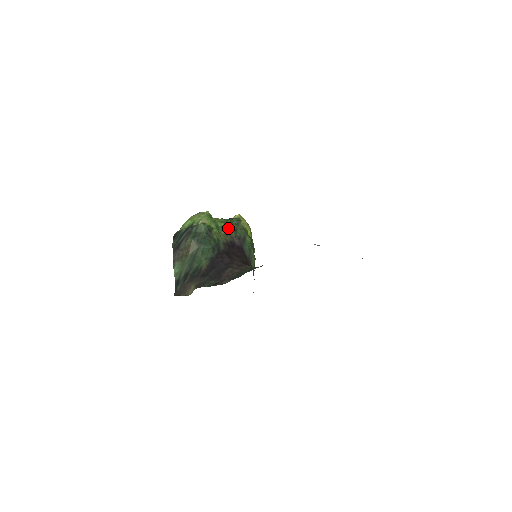
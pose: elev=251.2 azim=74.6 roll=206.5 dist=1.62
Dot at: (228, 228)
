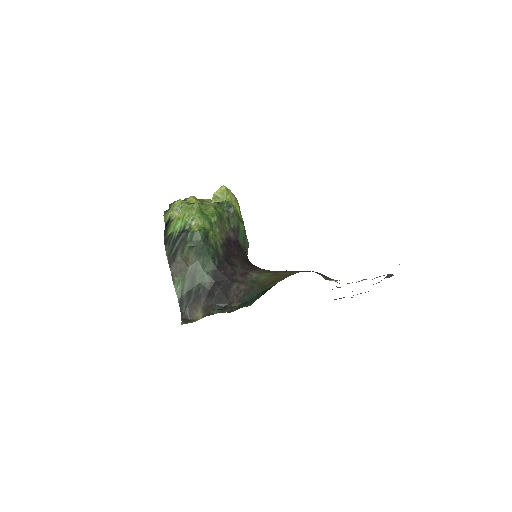
Dot at: (221, 221)
